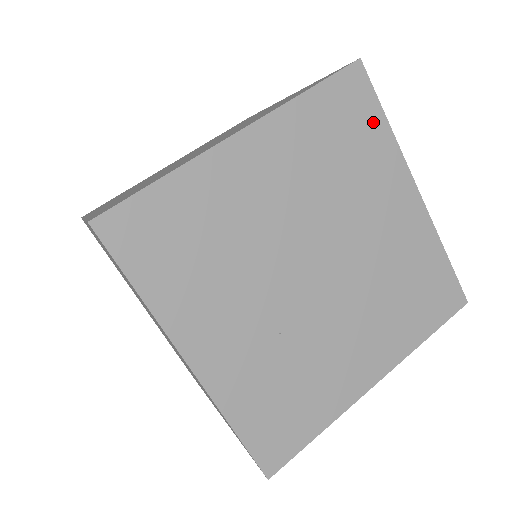
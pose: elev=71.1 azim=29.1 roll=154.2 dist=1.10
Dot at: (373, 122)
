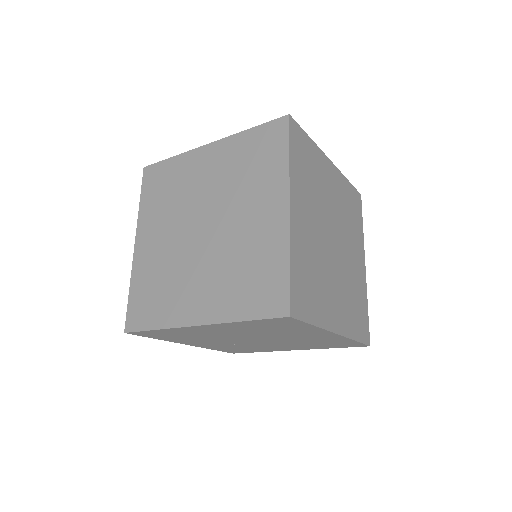
Dot at: (300, 325)
